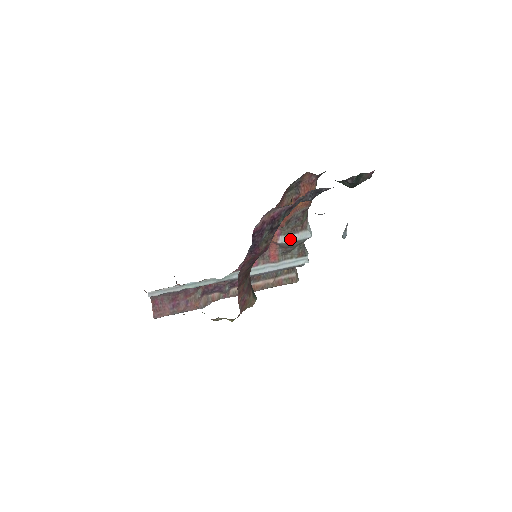
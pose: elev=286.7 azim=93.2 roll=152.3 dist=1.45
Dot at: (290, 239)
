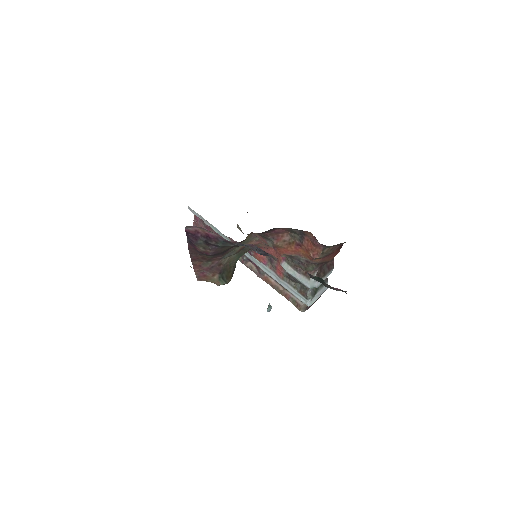
Dot at: (291, 272)
